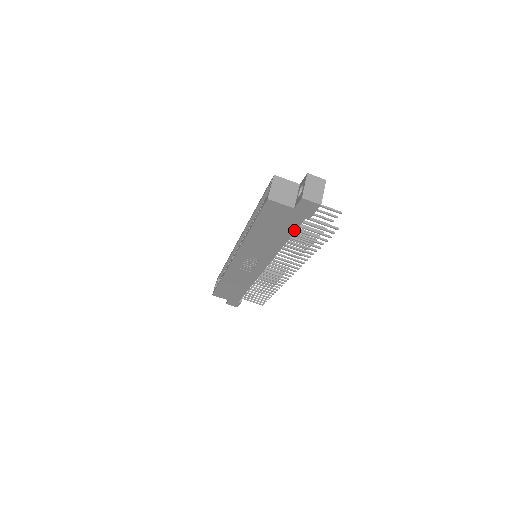
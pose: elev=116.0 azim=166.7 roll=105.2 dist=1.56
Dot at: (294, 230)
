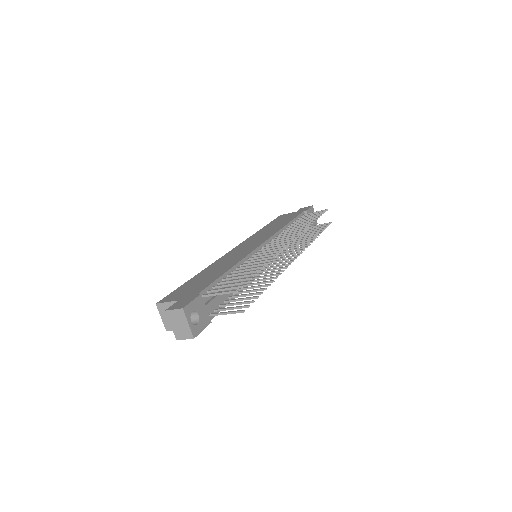
Dot at: occluded
